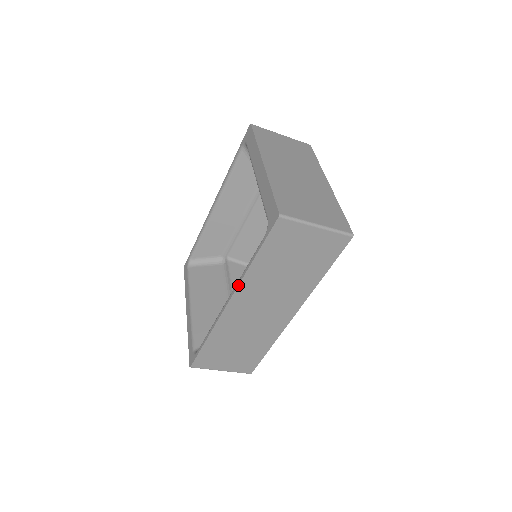
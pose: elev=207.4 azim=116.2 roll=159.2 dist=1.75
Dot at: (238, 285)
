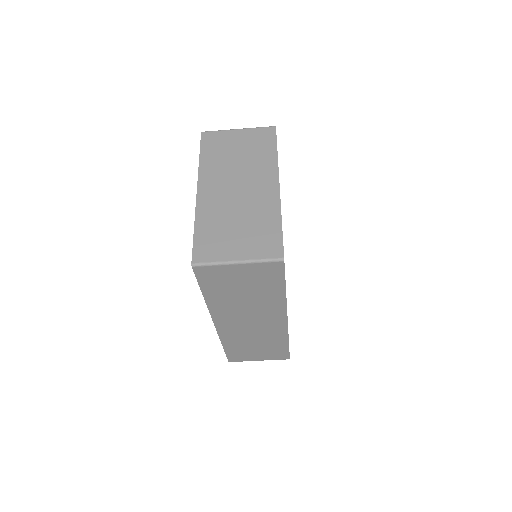
Dot at: occluded
